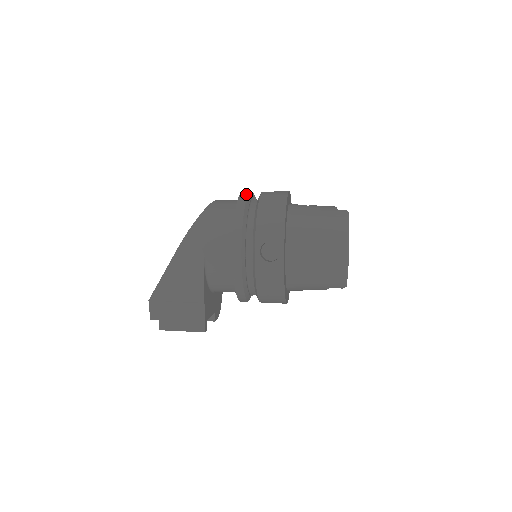
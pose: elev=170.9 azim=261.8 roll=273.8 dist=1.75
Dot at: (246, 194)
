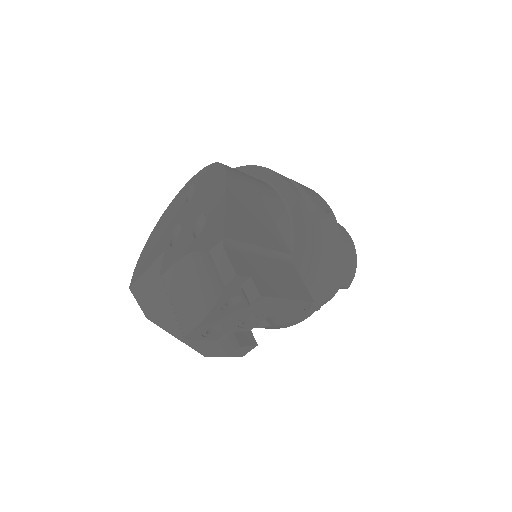
Dot at: occluded
